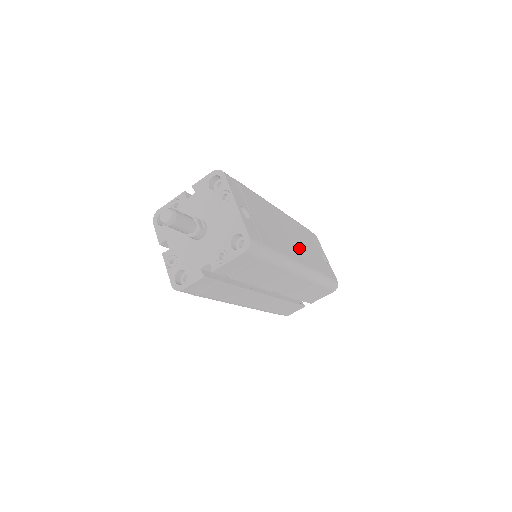
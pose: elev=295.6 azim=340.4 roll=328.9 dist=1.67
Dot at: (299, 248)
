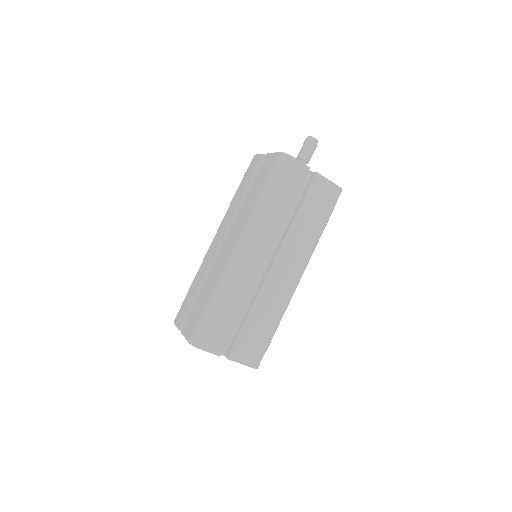
Dot at: occluded
